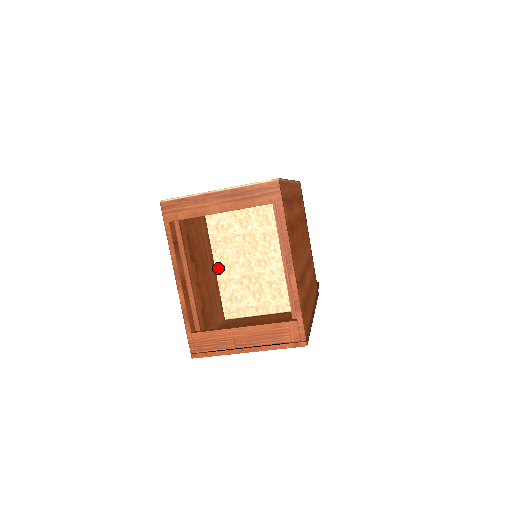
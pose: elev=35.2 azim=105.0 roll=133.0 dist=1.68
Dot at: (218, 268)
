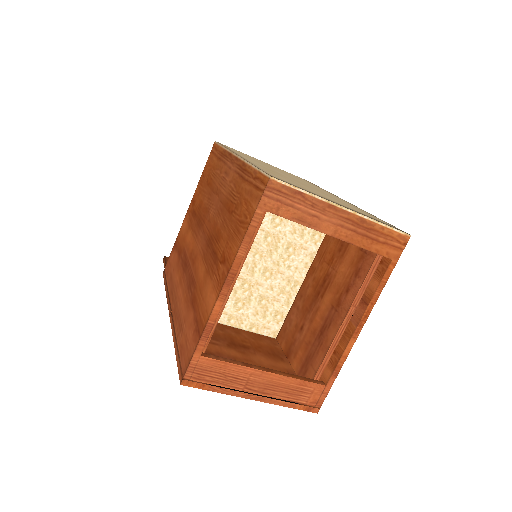
Dot at: occluded
